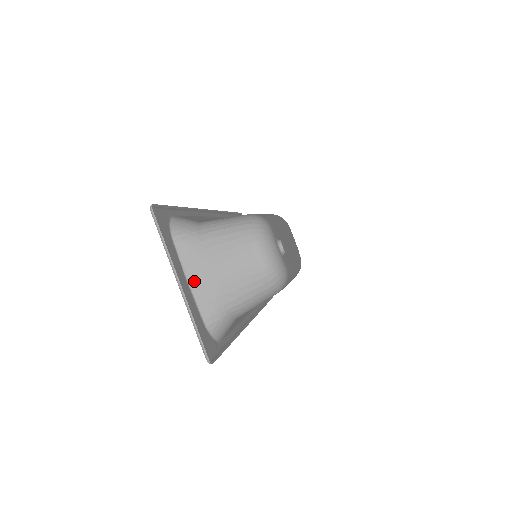
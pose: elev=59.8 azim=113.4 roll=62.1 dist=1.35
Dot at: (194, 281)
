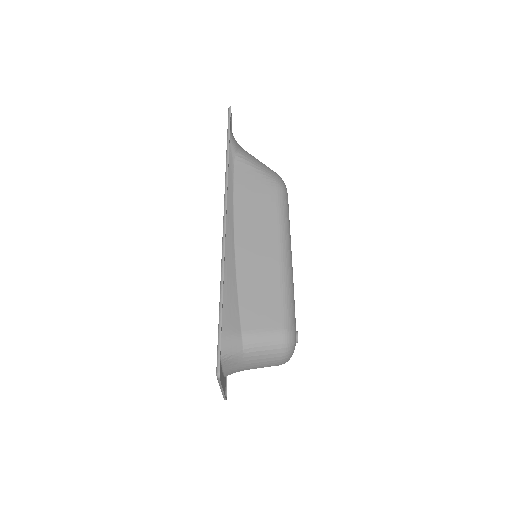
Dot at: (228, 371)
